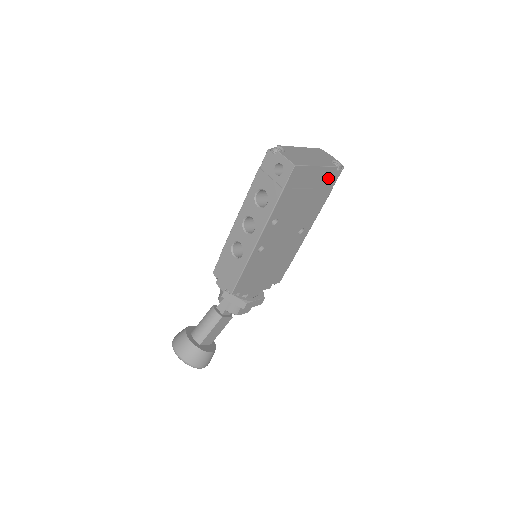
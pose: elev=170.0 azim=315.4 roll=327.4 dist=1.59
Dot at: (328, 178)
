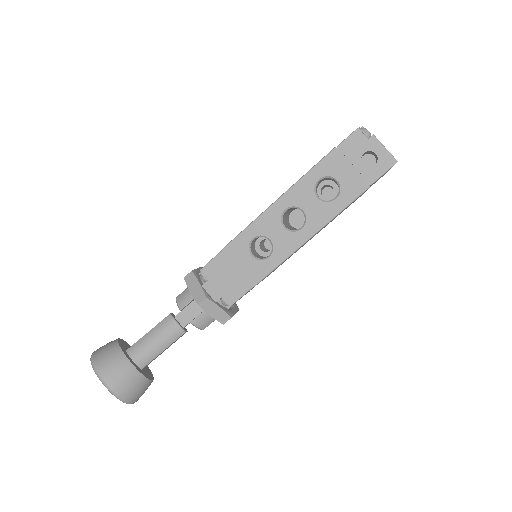
Dot at: occluded
